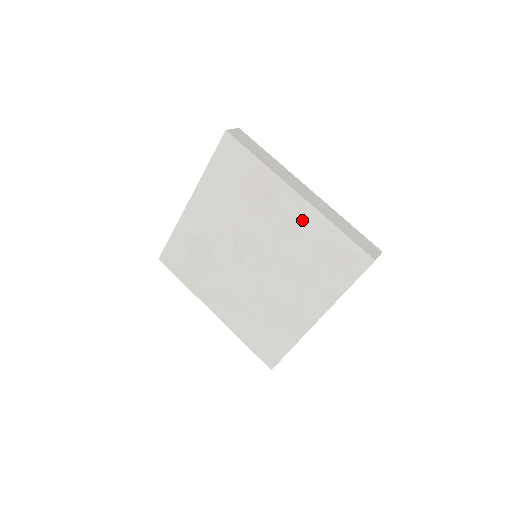
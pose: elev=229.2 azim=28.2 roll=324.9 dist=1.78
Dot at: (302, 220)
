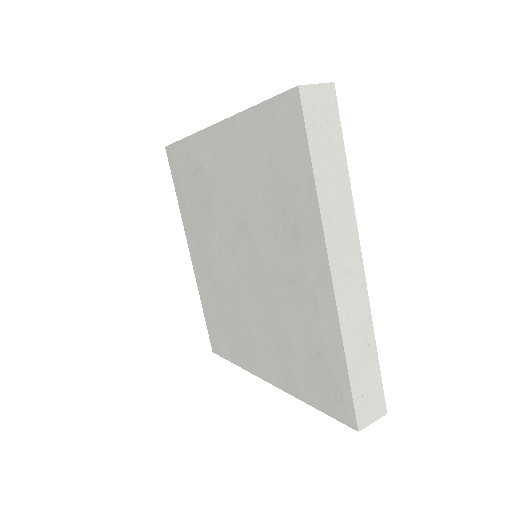
Dot at: (315, 301)
